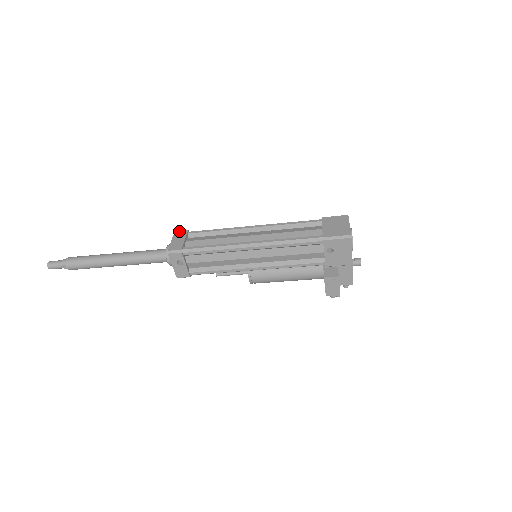
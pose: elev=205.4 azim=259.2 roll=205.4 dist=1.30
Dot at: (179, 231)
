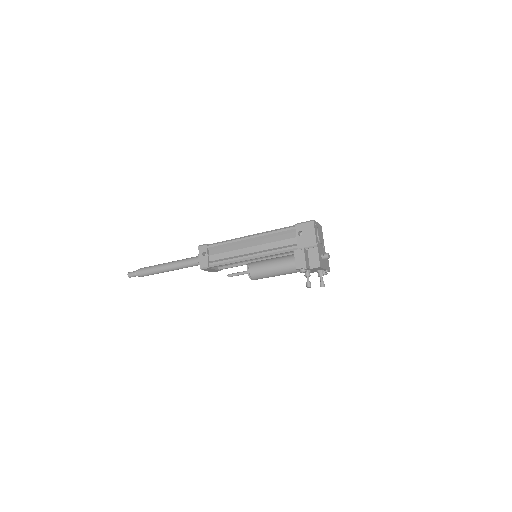
Dot at: occluded
